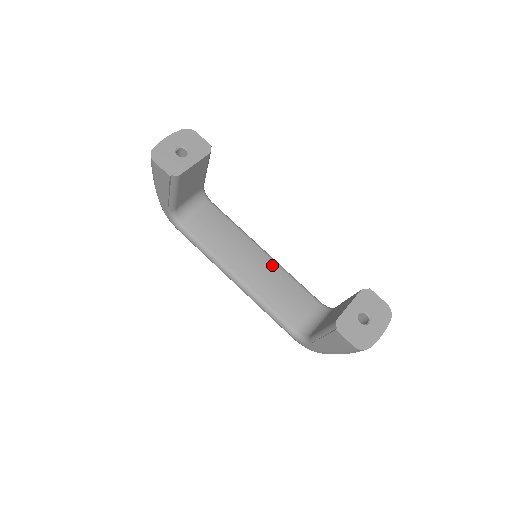
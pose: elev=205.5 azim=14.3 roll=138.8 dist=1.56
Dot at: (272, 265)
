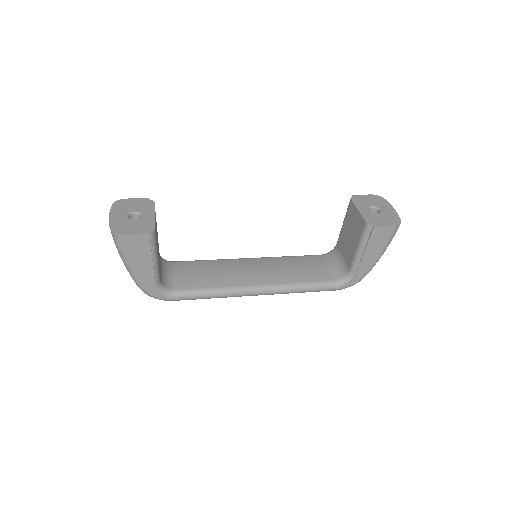
Dot at: (267, 260)
